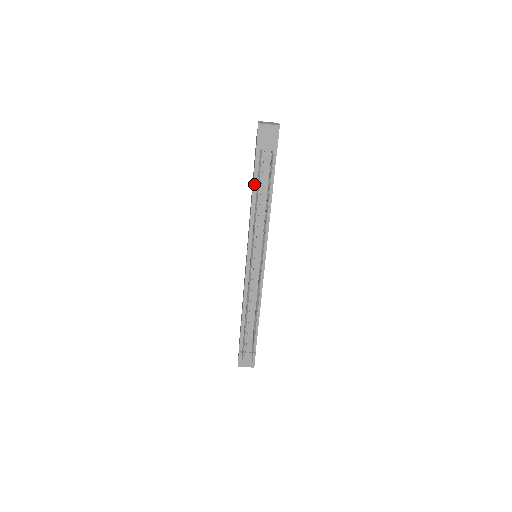
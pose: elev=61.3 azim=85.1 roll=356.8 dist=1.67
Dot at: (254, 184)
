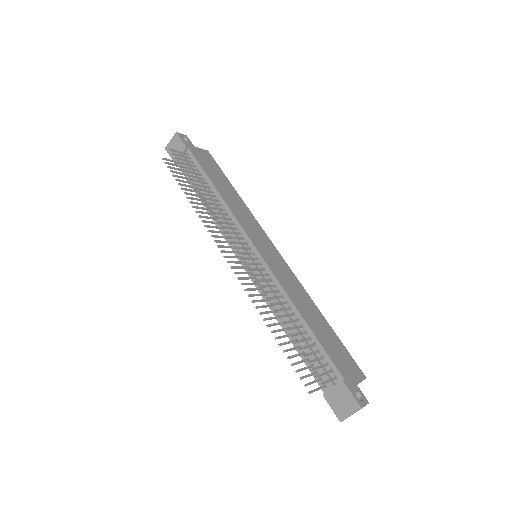
Dot at: (195, 192)
